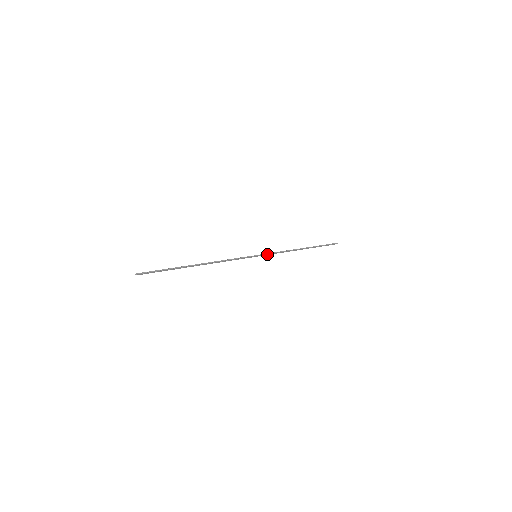
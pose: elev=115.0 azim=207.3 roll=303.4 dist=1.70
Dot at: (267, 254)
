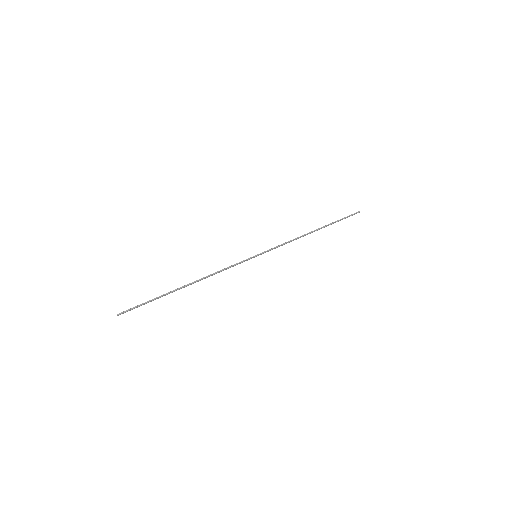
Dot at: (269, 250)
